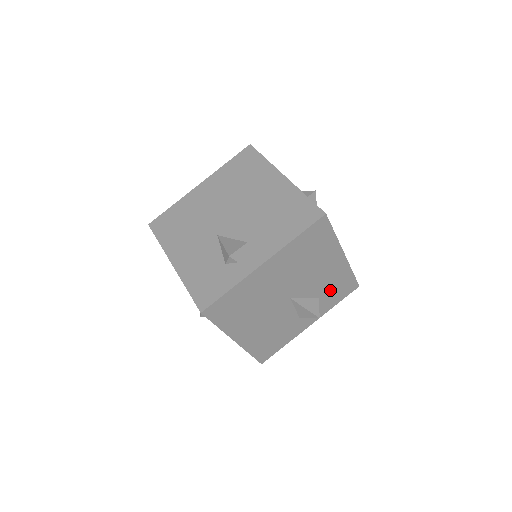
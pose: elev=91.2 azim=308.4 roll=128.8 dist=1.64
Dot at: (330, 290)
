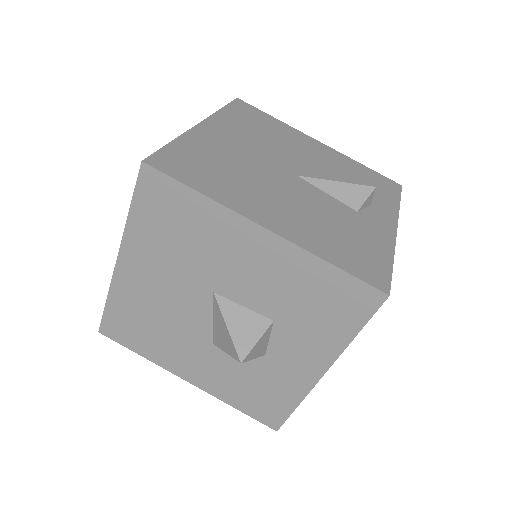
Dot at: (358, 181)
